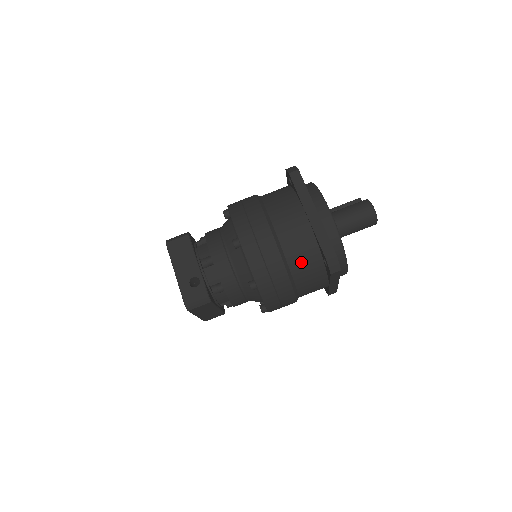
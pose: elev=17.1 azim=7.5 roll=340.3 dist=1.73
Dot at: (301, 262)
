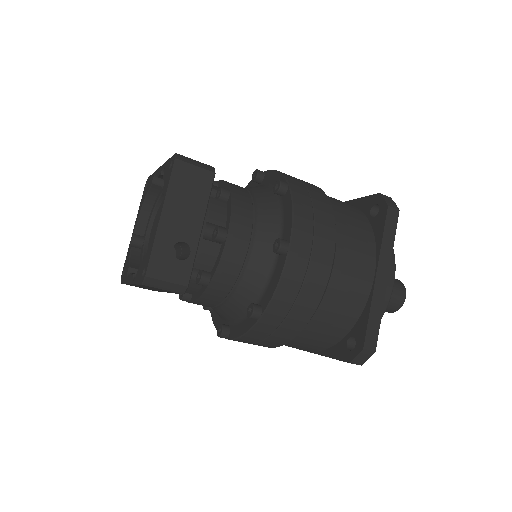
Dot at: (327, 323)
